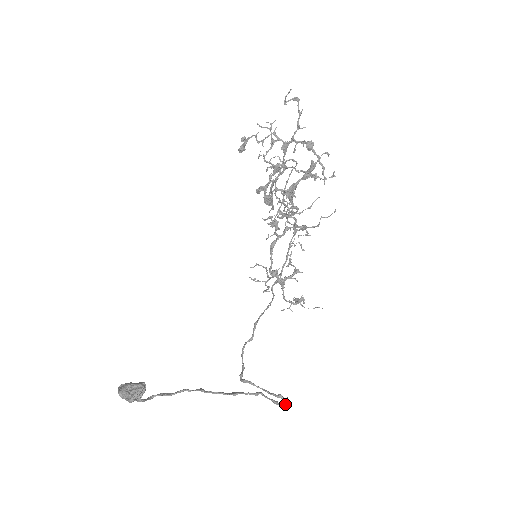
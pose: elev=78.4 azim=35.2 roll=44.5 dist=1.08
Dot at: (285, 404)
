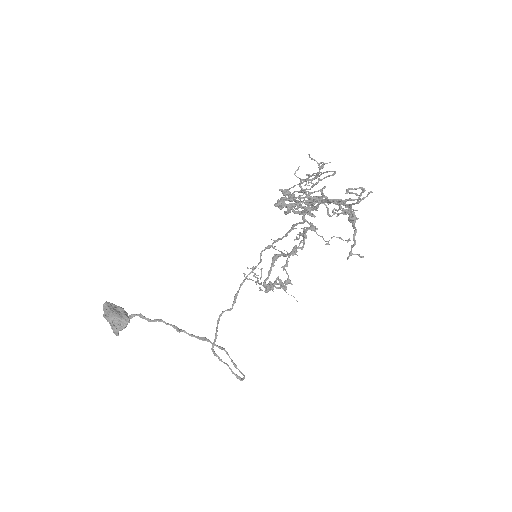
Dot at: (242, 373)
